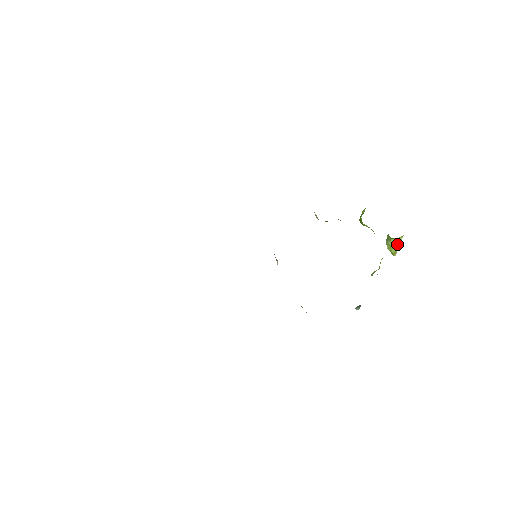
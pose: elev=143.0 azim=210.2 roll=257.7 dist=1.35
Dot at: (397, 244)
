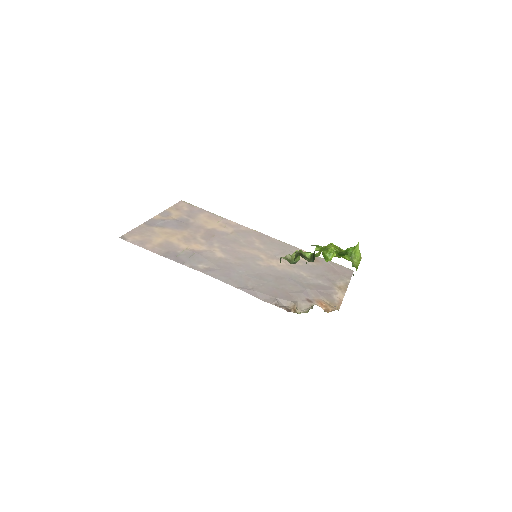
Dot at: (358, 251)
